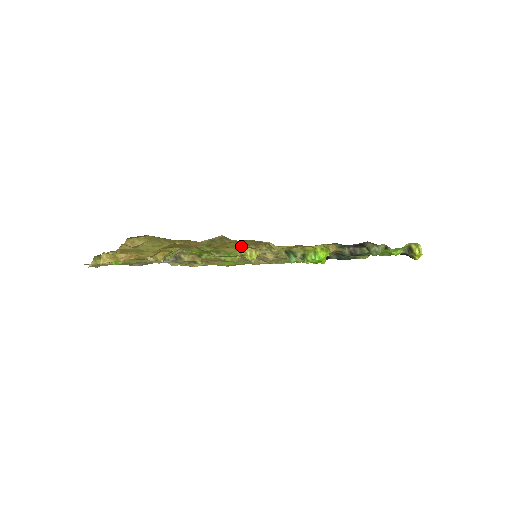
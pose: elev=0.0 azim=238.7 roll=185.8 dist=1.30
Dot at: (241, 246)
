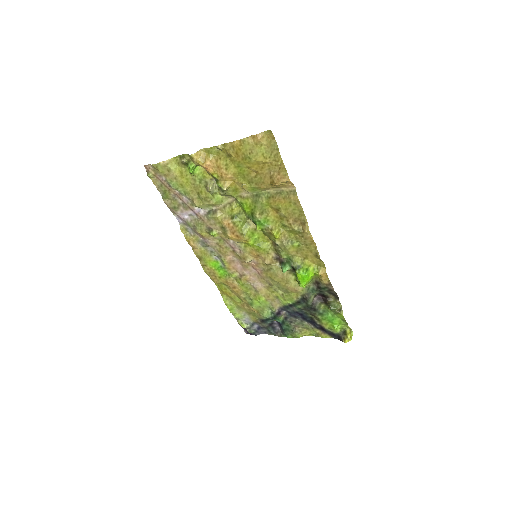
Dot at: (286, 214)
